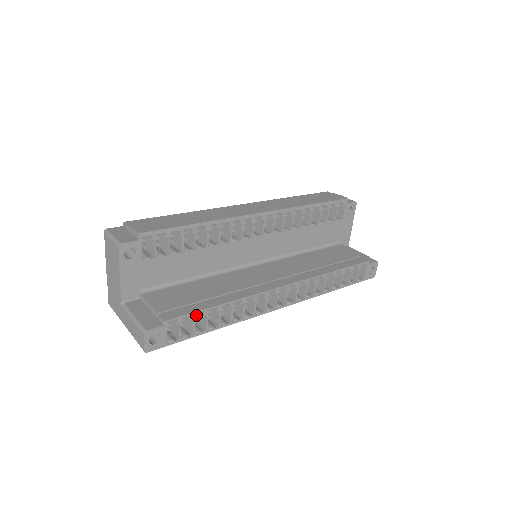
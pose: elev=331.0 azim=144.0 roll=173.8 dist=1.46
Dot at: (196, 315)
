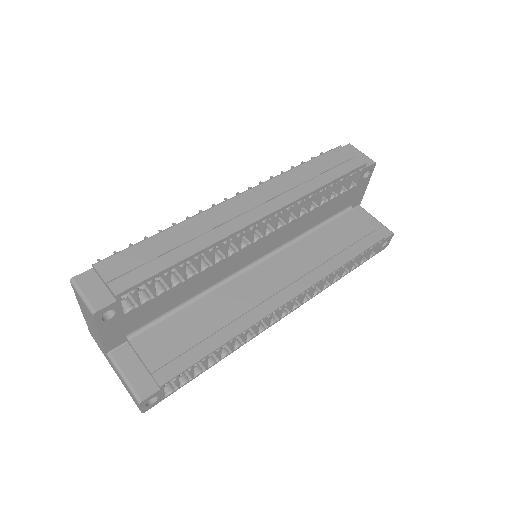
Dot at: (195, 364)
